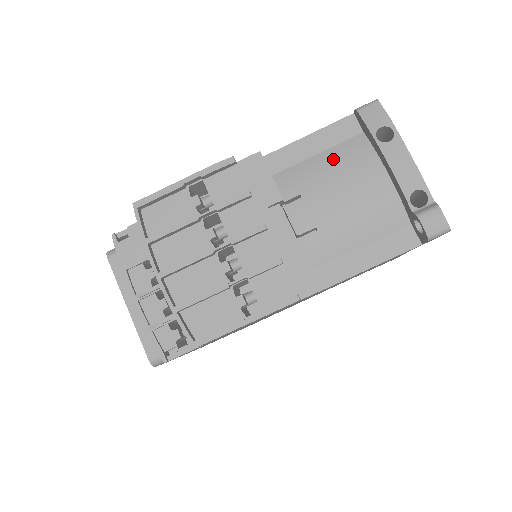
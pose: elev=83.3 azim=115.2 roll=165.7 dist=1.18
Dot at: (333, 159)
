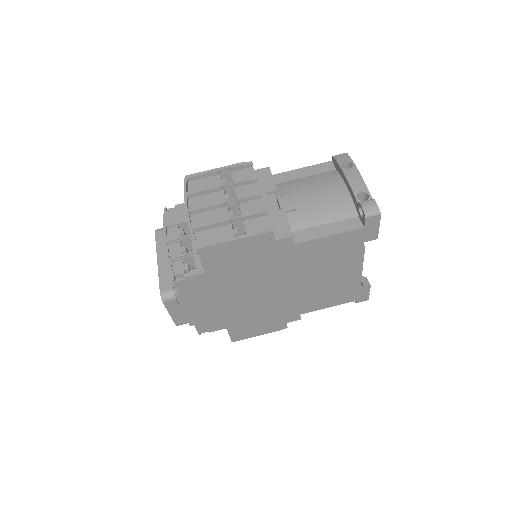
Dot at: (314, 179)
